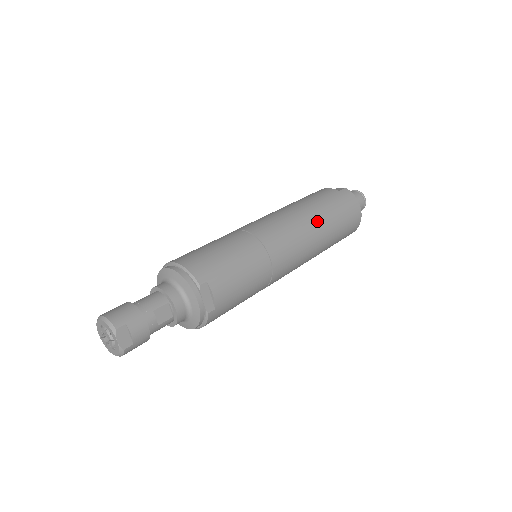
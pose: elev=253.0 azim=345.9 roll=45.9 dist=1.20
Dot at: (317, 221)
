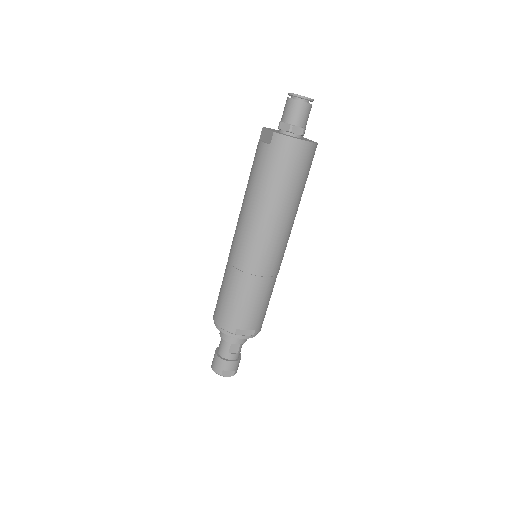
Dot at: (270, 208)
